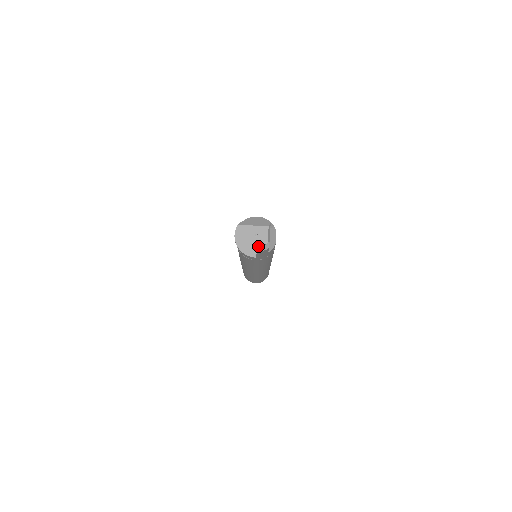
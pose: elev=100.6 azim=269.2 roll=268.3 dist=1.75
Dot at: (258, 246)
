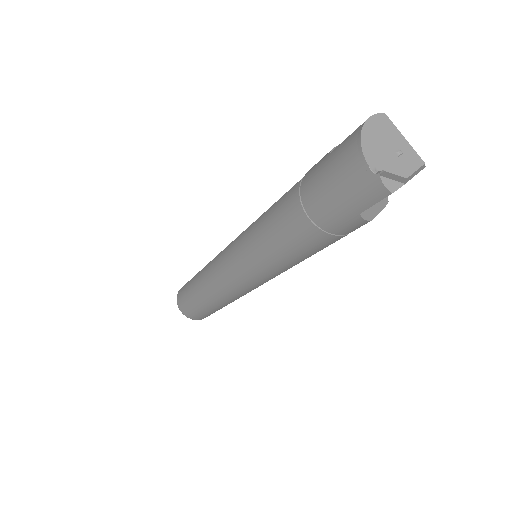
Dot at: (390, 166)
